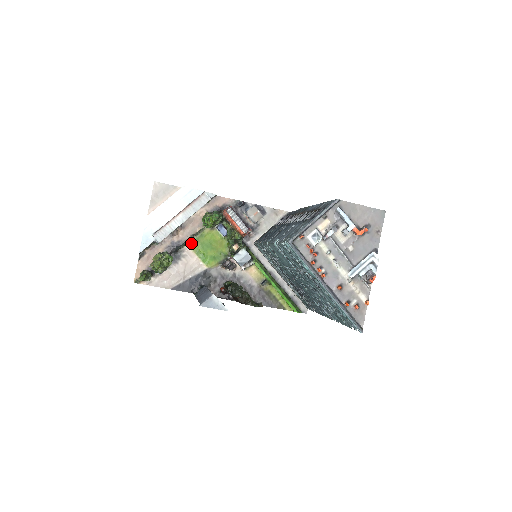
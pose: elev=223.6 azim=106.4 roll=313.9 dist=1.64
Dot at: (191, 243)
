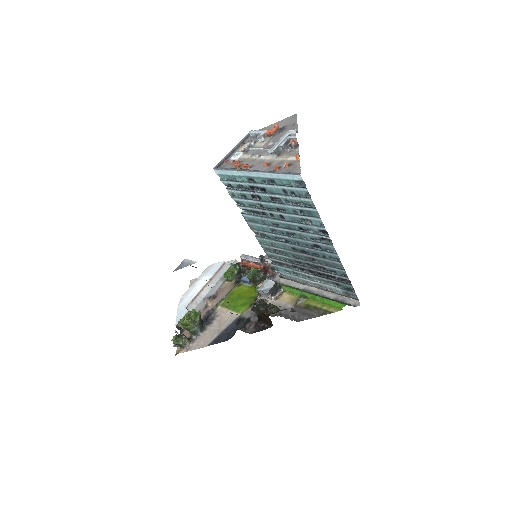
Dot at: (223, 303)
